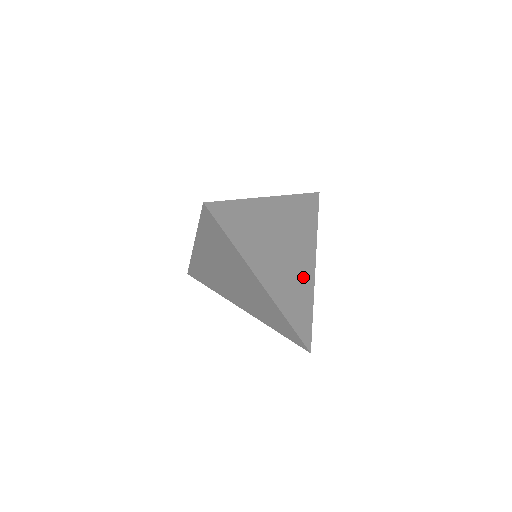
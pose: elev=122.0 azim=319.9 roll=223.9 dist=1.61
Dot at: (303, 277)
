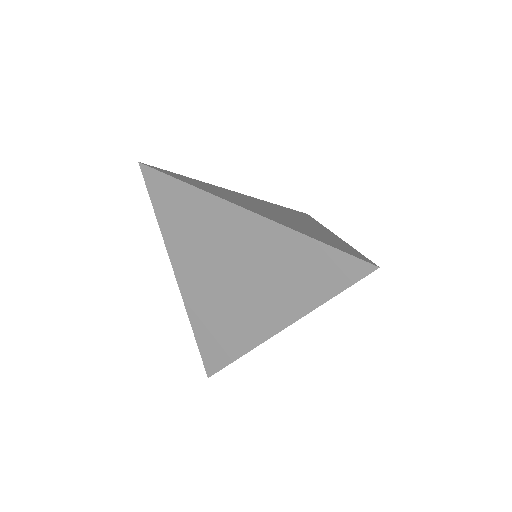
Dot at: (318, 231)
